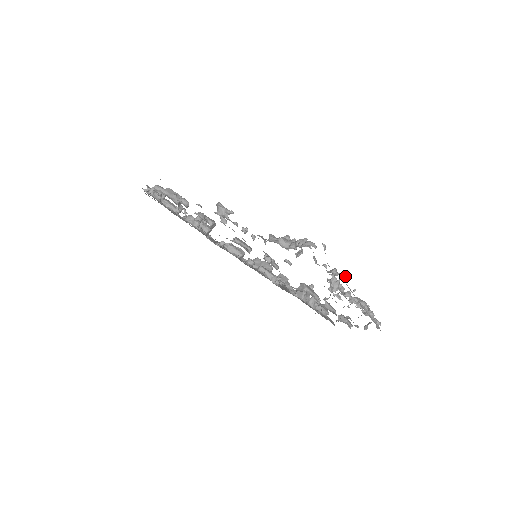
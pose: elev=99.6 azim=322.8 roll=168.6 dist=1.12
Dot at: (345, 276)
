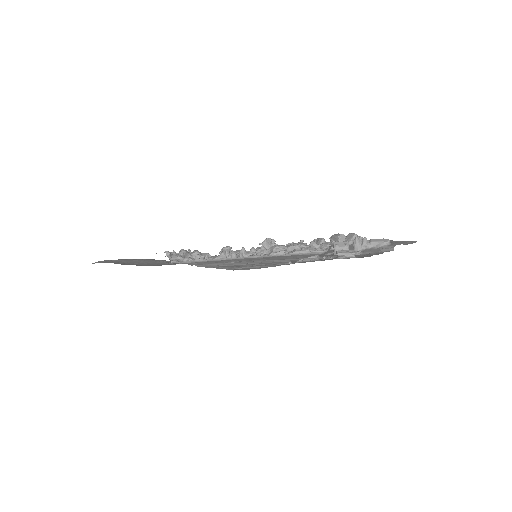
Dot at: (198, 257)
